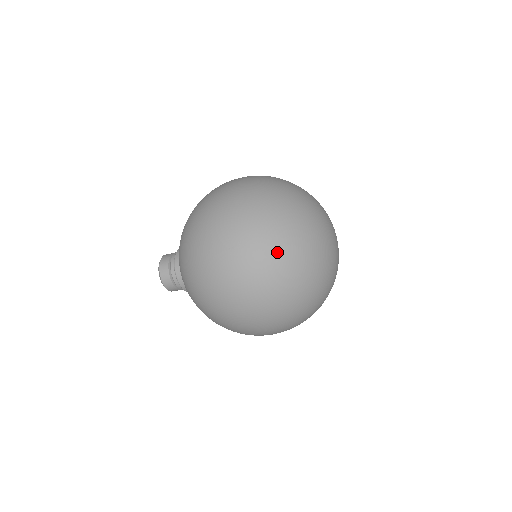
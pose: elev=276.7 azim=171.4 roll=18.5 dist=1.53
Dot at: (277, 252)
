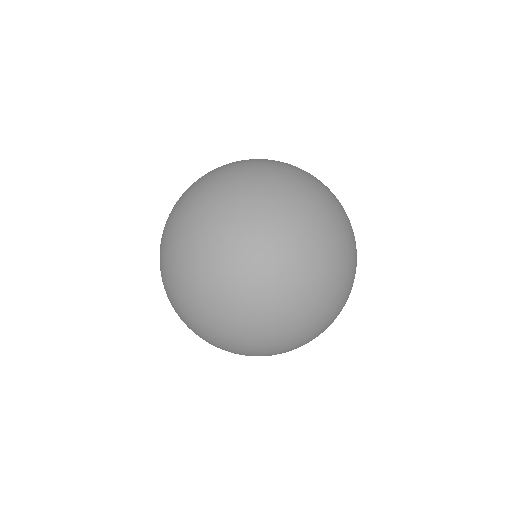
Dot at: (187, 214)
